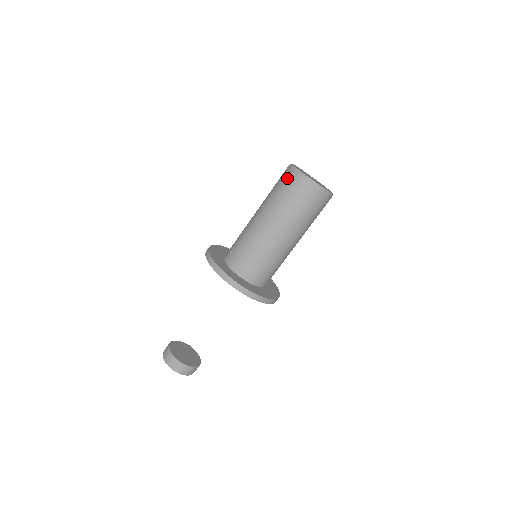
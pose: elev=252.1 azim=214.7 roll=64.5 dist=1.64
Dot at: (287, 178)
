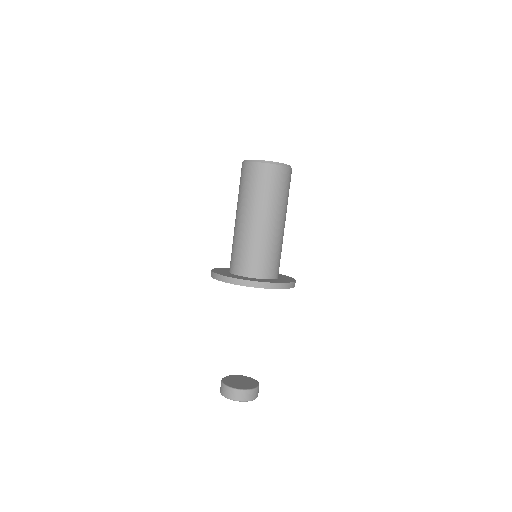
Dot at: occluded
